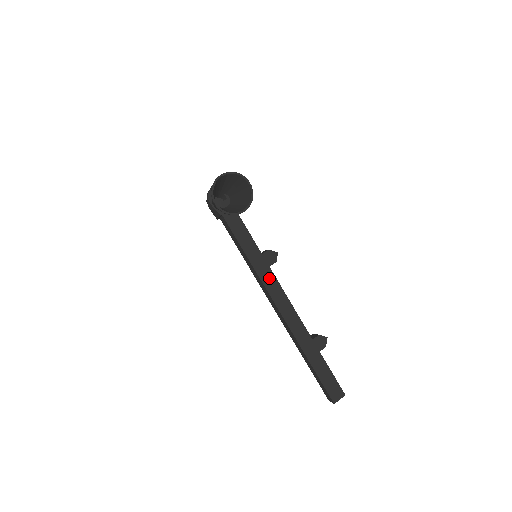
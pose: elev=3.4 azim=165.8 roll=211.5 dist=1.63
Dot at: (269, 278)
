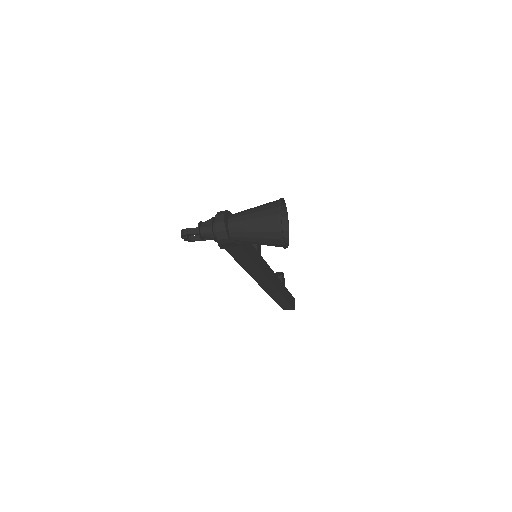
Dot at: (264, 265)
